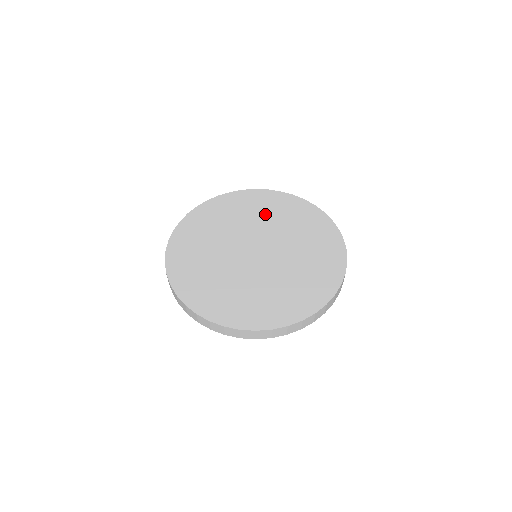
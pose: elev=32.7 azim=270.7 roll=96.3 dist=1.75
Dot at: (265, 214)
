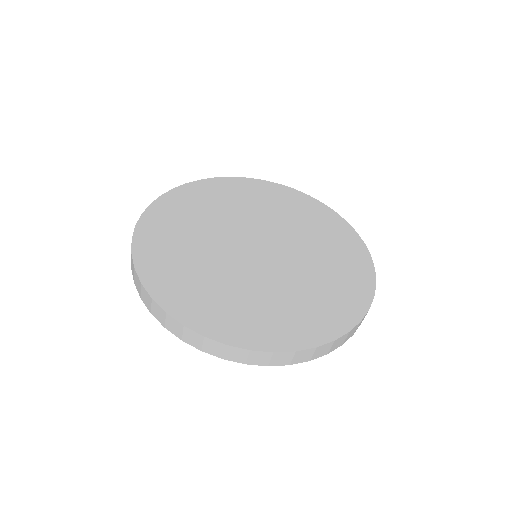
Dot at: (244, 204)
